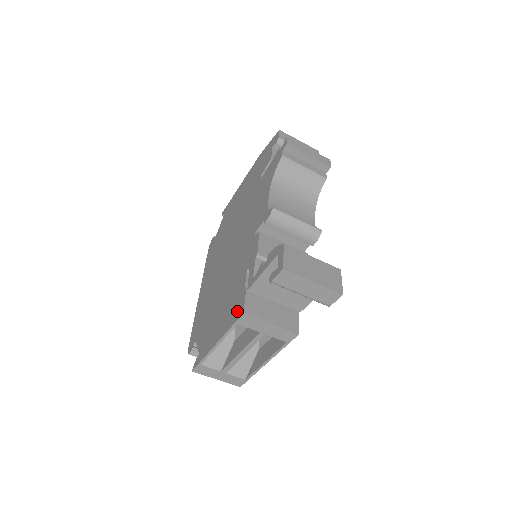
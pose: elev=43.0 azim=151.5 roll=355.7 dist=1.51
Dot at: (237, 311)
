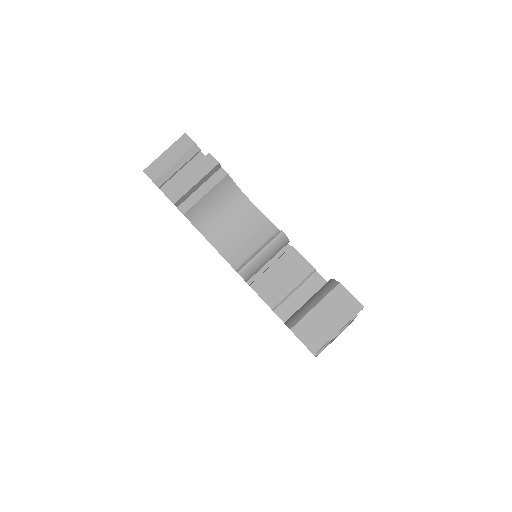
Dot at: occluded
